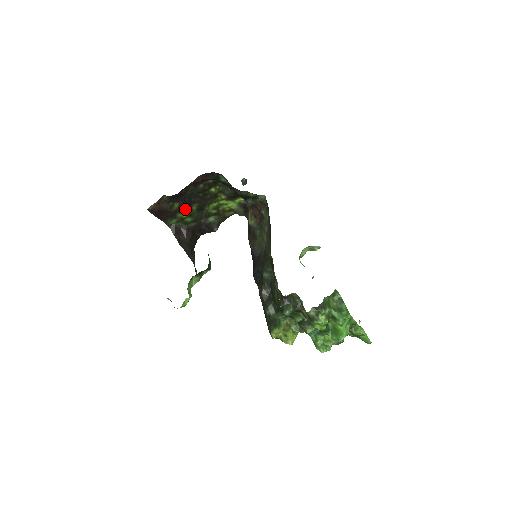
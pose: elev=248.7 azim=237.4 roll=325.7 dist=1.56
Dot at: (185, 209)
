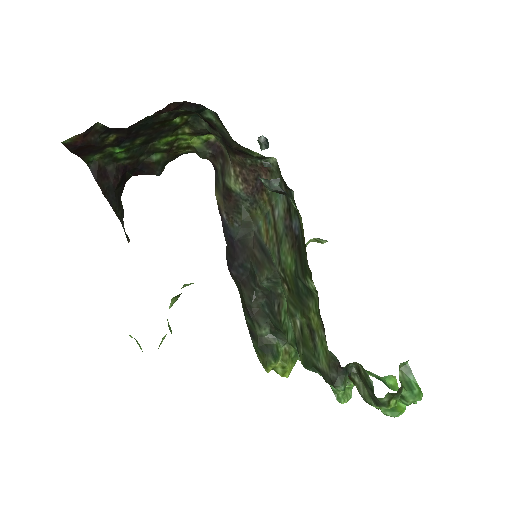
Dot at: (123, 143)
